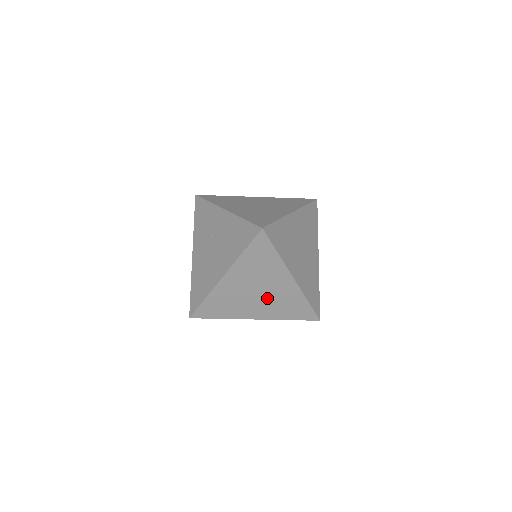
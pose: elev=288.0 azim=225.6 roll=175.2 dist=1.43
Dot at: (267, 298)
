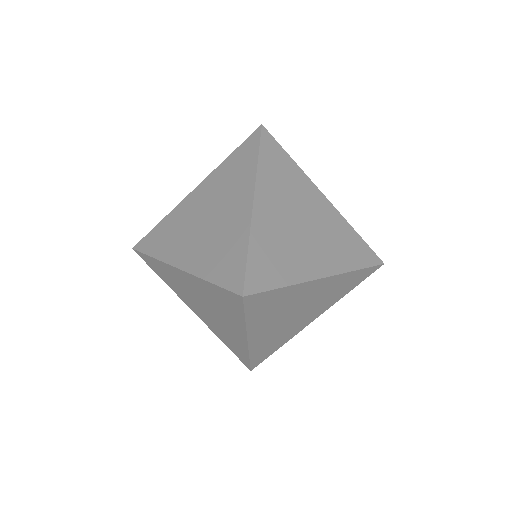
Dot at: (213, 318)
